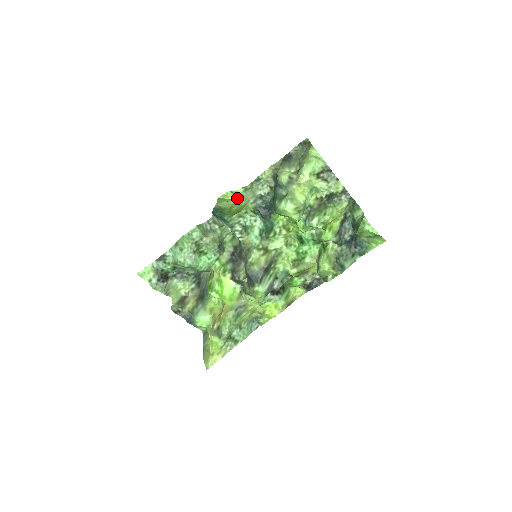
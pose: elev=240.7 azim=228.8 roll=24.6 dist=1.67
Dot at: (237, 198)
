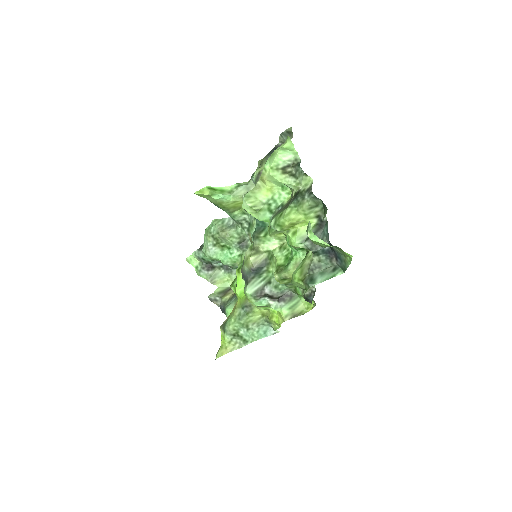
Dot at: (217, 194)
